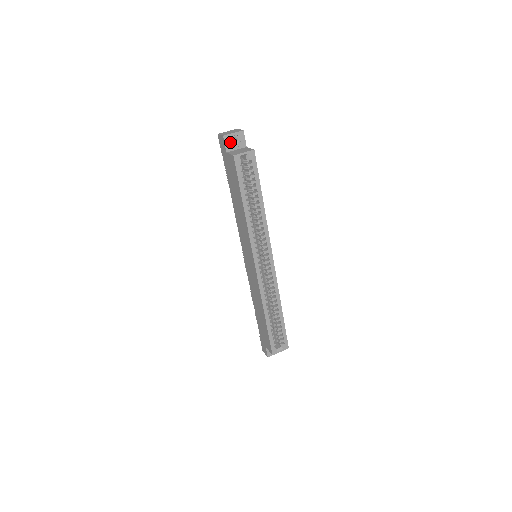
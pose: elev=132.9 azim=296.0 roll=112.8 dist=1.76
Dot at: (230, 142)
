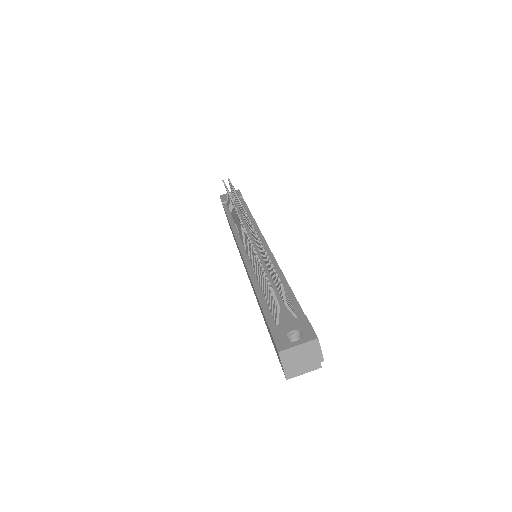
Dot at: occluded
